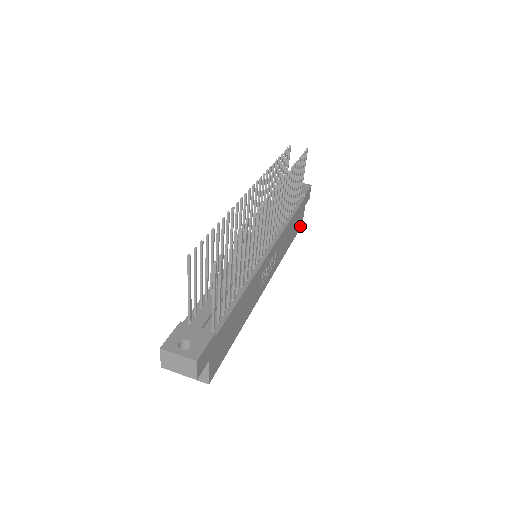
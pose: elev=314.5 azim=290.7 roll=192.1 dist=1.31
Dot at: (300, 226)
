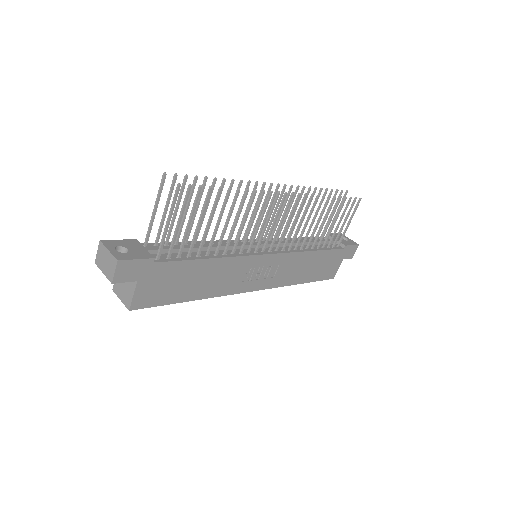
Dot at: (330, 277)
